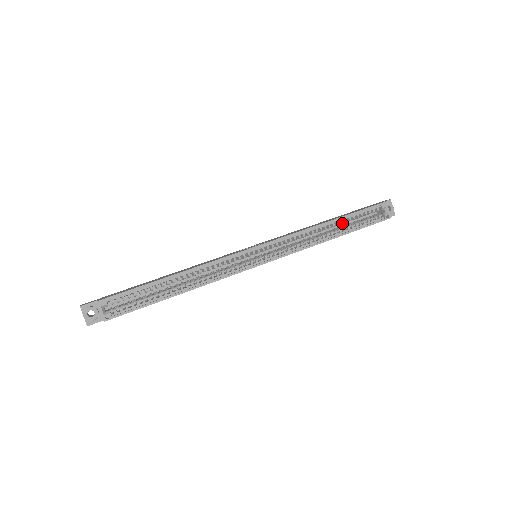
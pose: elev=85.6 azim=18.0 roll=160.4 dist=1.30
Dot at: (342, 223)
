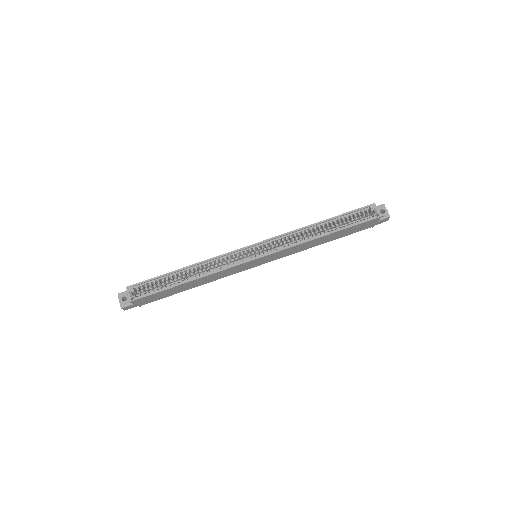
Dot at: (331, 224)
